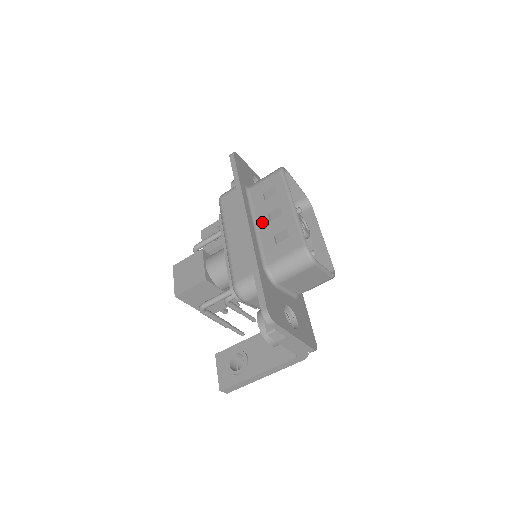
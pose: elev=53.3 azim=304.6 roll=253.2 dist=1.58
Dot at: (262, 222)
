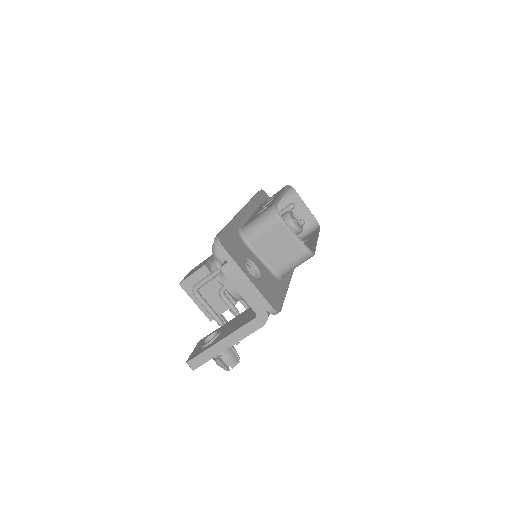
Dot at: (256, 212)
